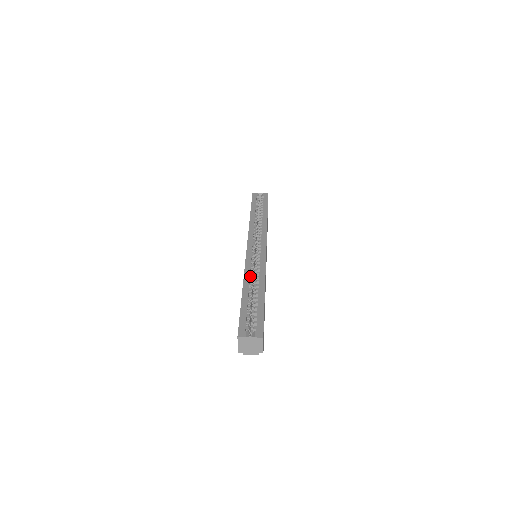
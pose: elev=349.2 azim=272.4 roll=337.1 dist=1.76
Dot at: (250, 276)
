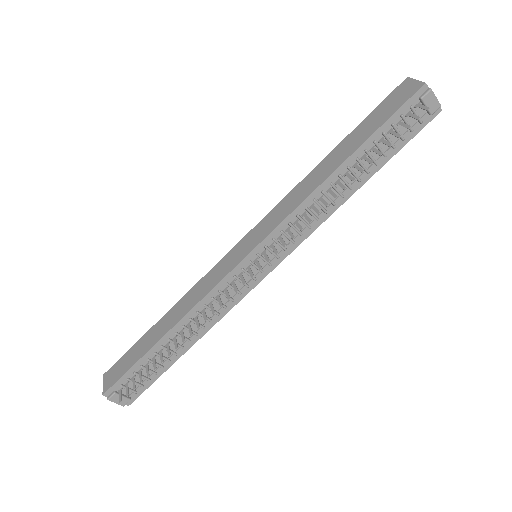
Dot at: occluded
